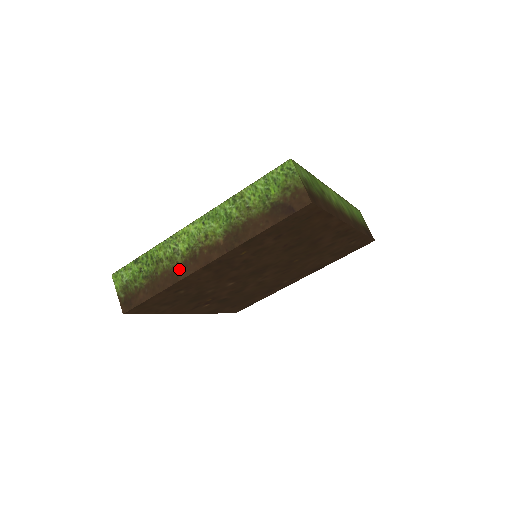
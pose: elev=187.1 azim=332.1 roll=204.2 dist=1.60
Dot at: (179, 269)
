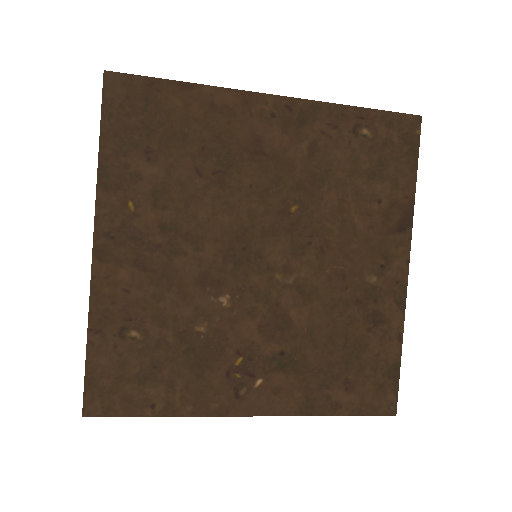
Dot at: occluded
